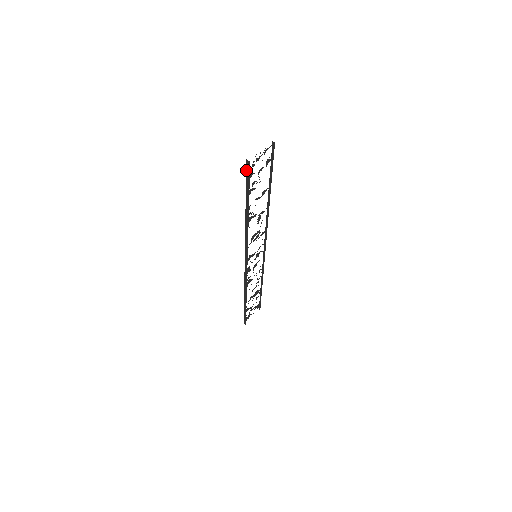
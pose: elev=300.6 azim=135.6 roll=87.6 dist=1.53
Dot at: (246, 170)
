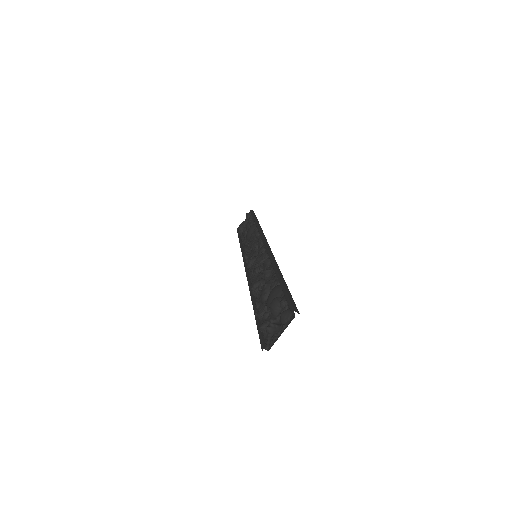
Dot at: (260, 342)
